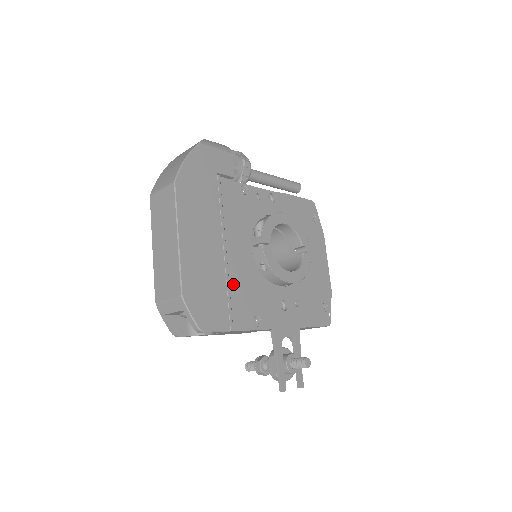
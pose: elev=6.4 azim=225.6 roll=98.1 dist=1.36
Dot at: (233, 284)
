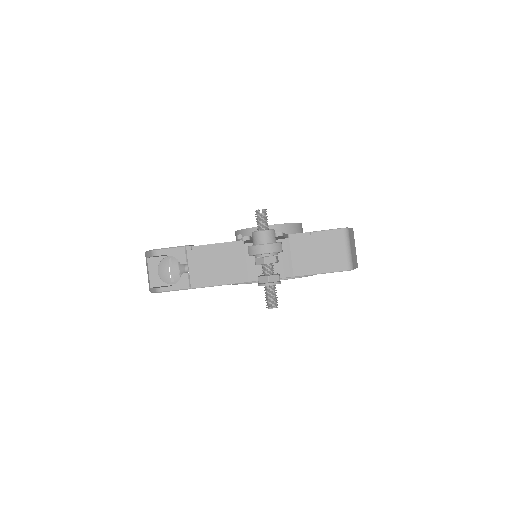
Dot at: occluded
